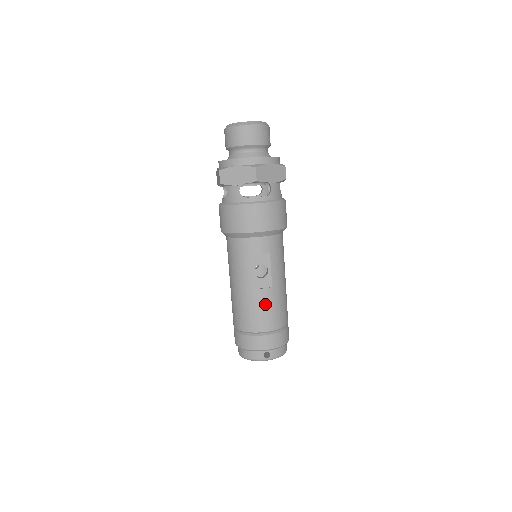
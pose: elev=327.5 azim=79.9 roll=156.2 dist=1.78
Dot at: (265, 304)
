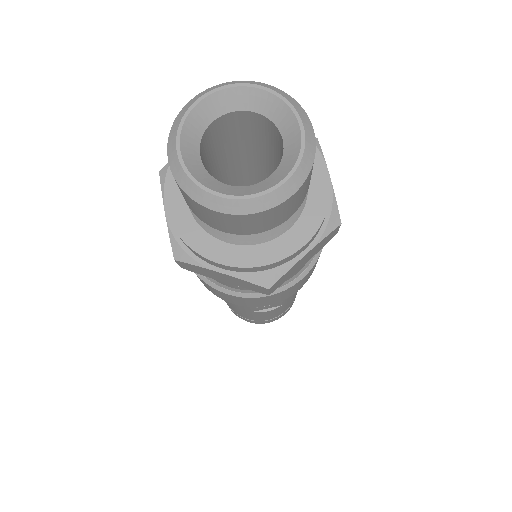
Dot at: (269, 314)
